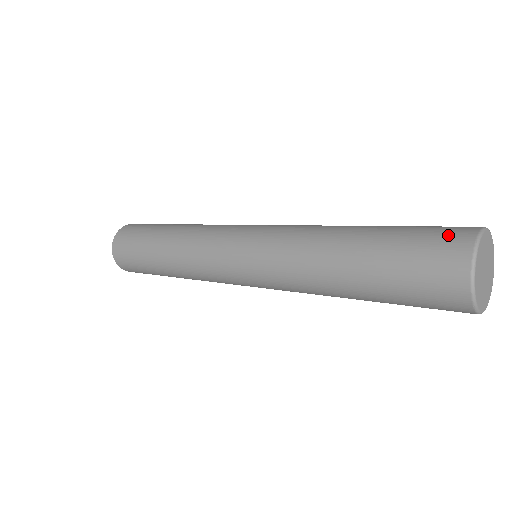
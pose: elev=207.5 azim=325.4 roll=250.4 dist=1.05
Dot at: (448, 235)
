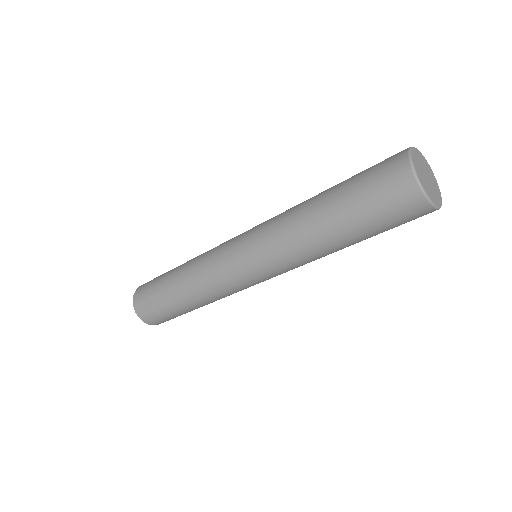
Dot at: (388, 165)
